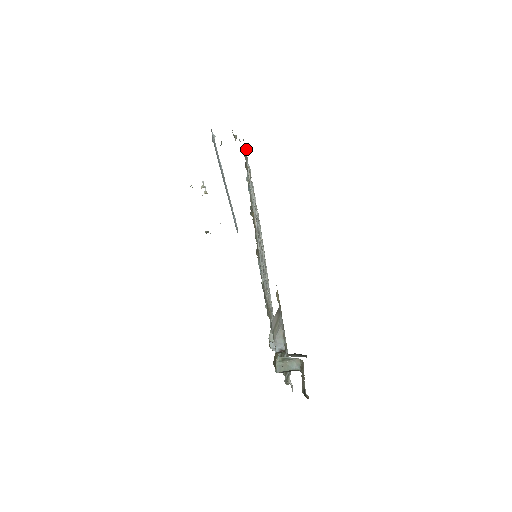
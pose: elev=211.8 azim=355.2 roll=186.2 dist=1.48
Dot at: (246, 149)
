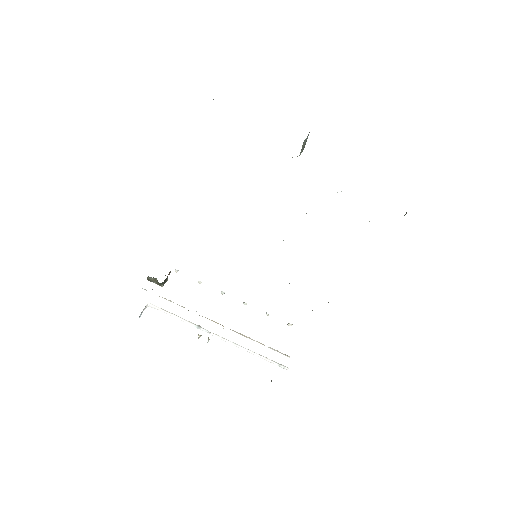
Dot at: occluded
